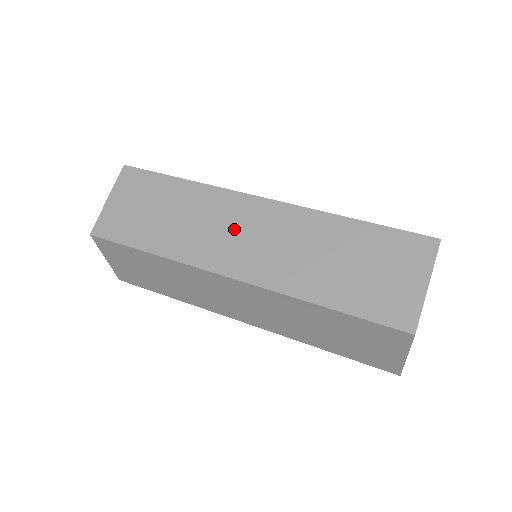
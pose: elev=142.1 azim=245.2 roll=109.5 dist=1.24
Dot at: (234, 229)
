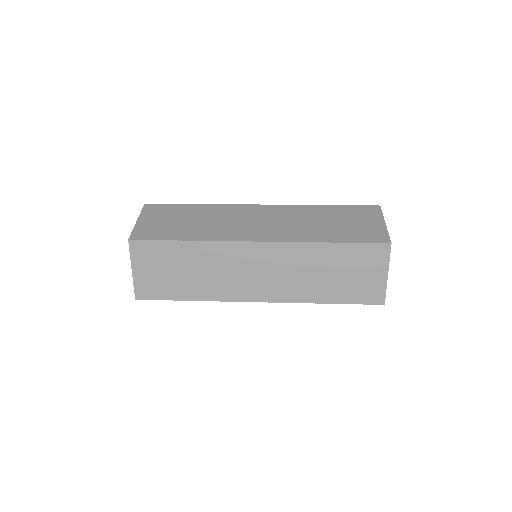
Dot at: (248, 220)
